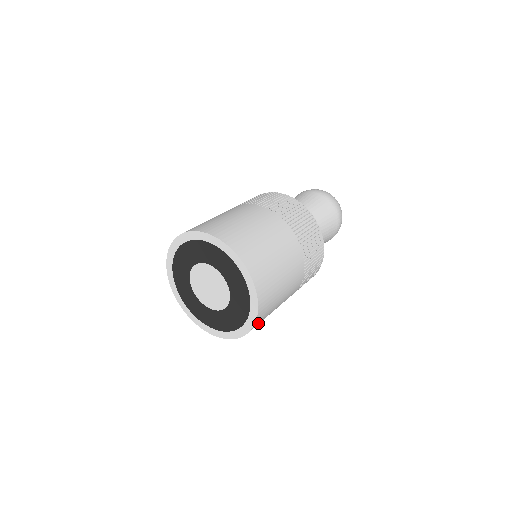
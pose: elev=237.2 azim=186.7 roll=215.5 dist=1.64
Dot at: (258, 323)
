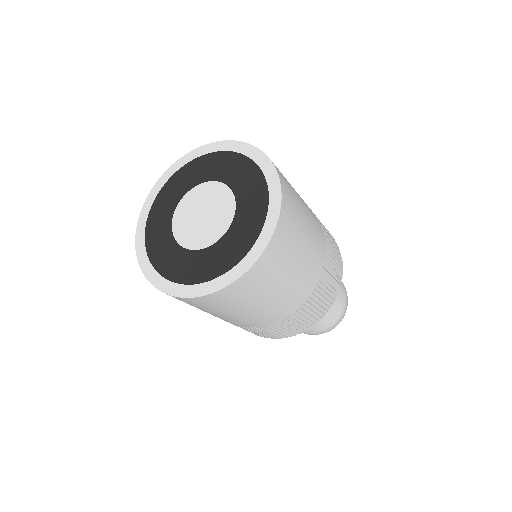
Dot at: (203, 302)
